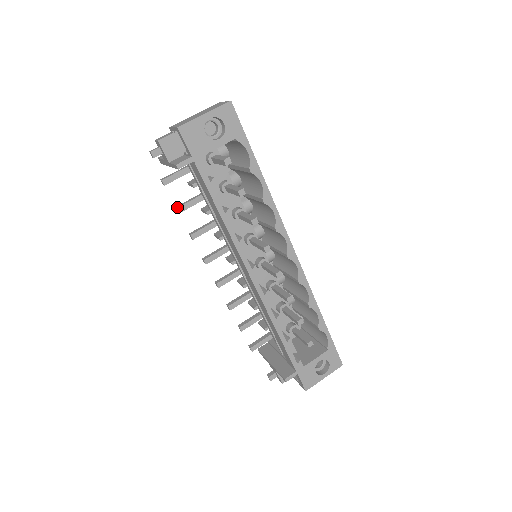
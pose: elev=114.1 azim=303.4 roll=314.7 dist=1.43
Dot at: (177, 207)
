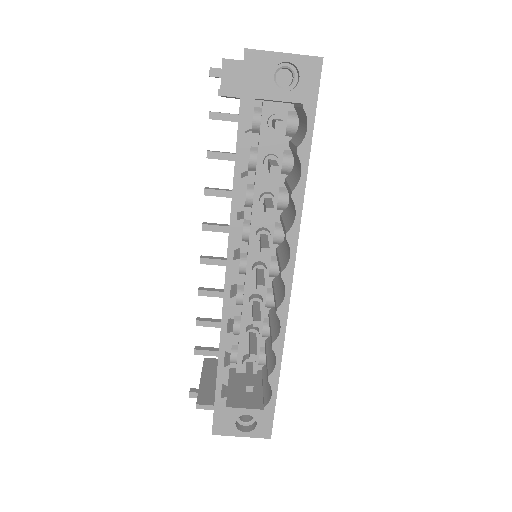
Dot at: (209, 150)
